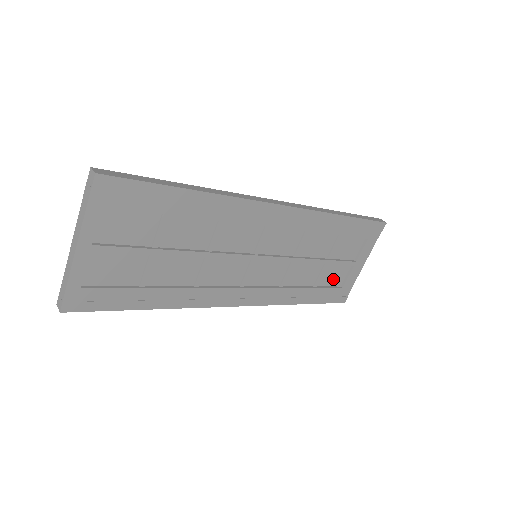
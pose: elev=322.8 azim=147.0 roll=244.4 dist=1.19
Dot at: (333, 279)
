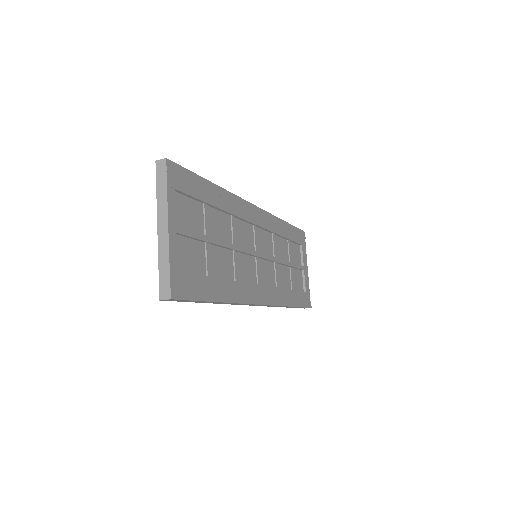
Dot at: (298, 284)
